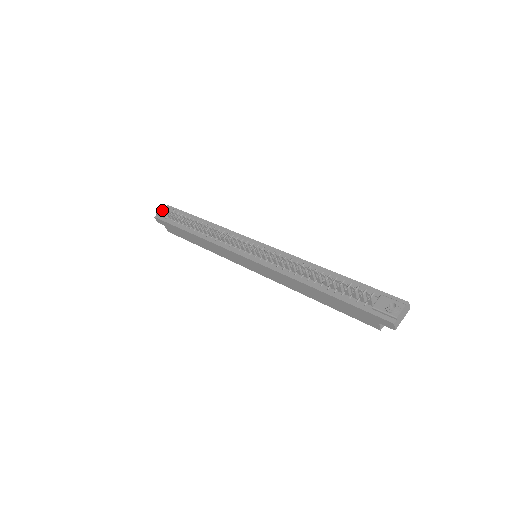
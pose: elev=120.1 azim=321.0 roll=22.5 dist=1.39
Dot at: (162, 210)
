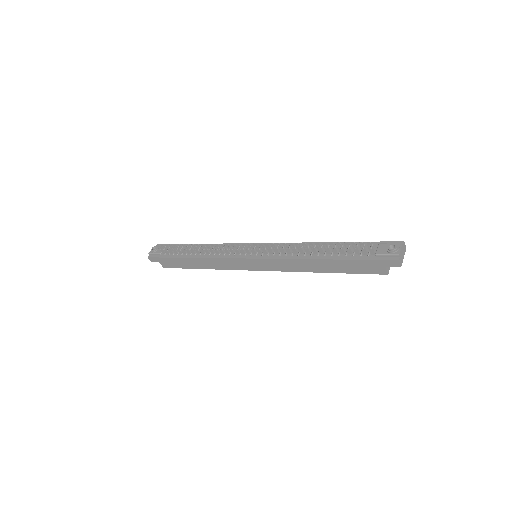
Dot at: (153, 249)
